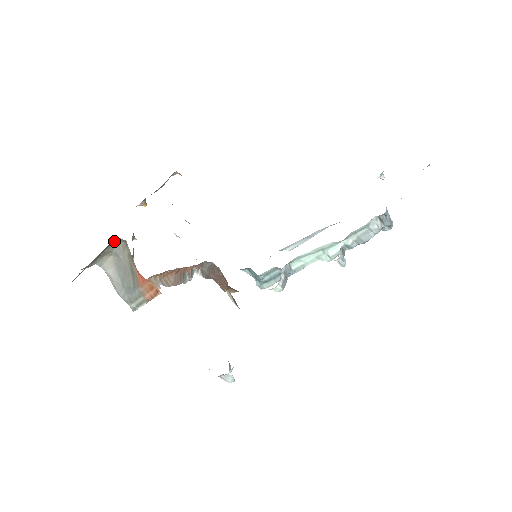
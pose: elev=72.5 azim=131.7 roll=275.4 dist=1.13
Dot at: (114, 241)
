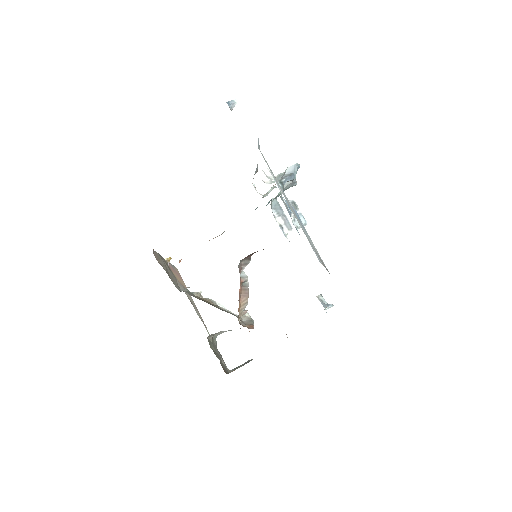
Dot at: occluded
